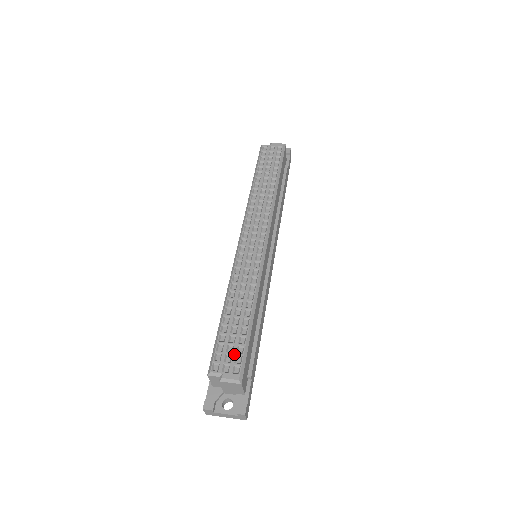
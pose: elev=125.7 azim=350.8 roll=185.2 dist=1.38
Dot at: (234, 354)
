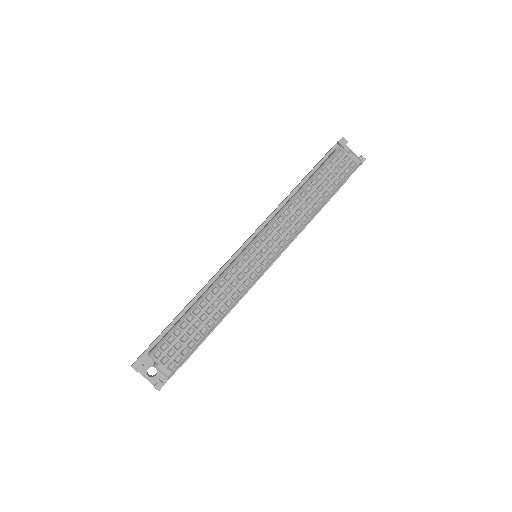
Dot at: (178, 353)
